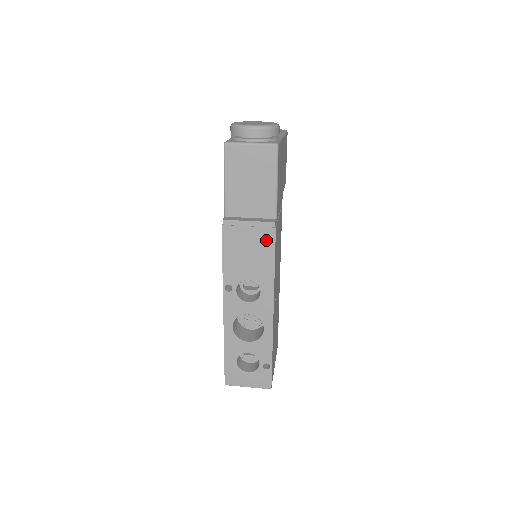
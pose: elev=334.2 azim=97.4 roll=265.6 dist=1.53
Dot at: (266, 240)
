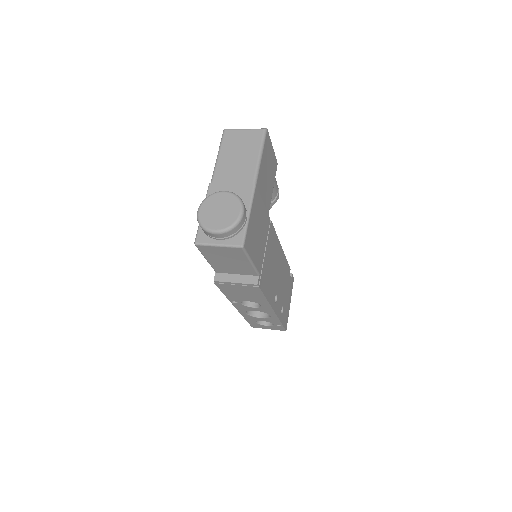
Dot at: (254, 290)
